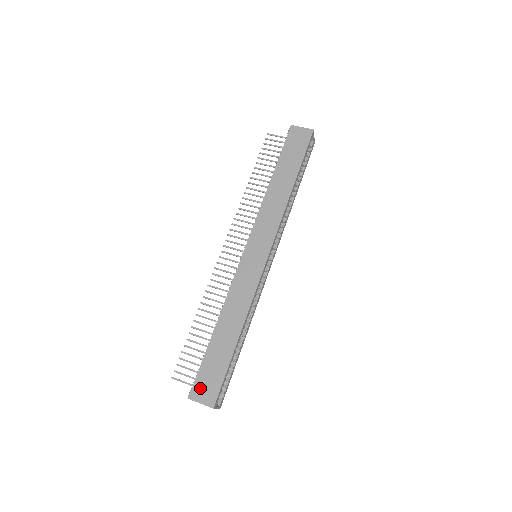
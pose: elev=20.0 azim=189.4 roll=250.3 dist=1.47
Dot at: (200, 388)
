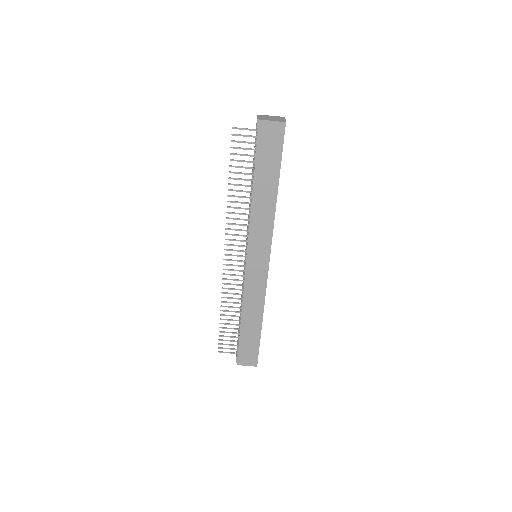
Dot at: (243, 358)
